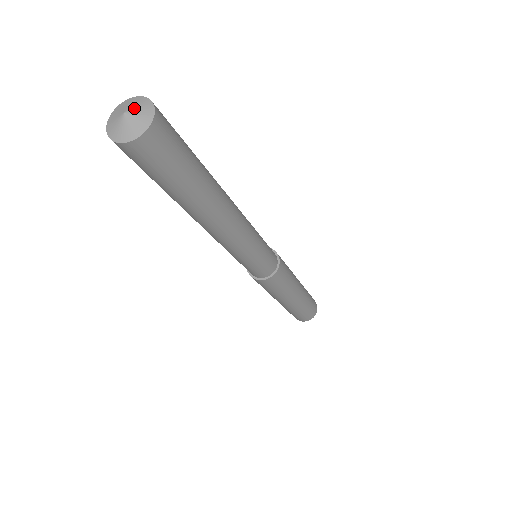
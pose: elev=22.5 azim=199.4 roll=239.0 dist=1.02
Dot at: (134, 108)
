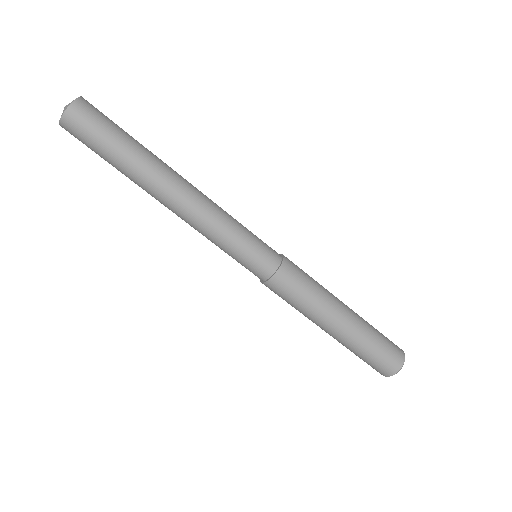
Dot at: occluded
